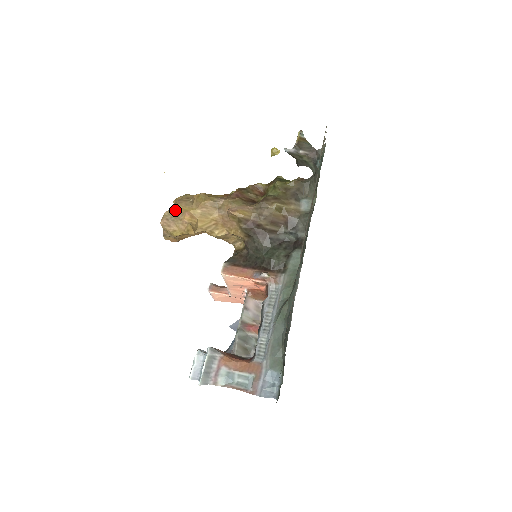
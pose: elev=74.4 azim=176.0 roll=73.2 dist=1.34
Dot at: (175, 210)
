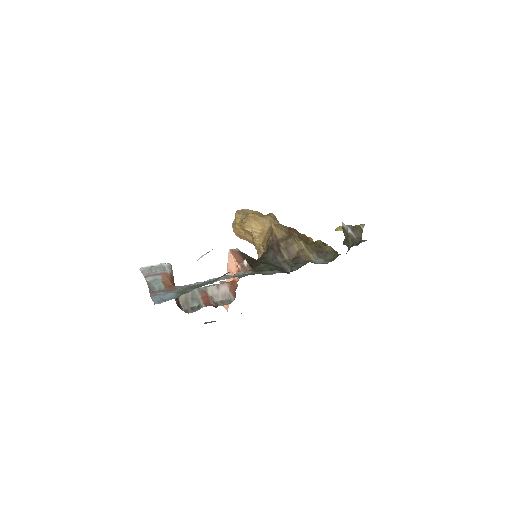
Dot at: (252, 212)
